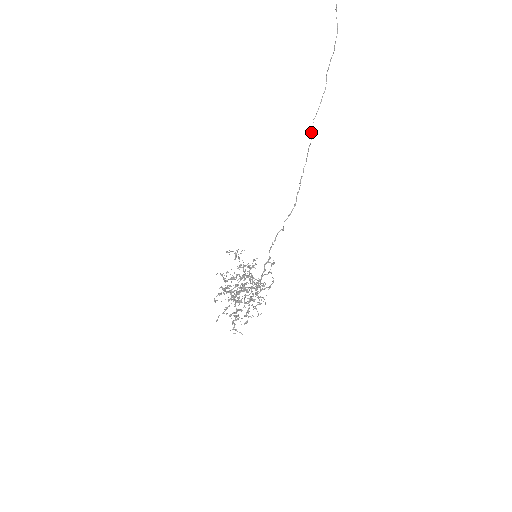
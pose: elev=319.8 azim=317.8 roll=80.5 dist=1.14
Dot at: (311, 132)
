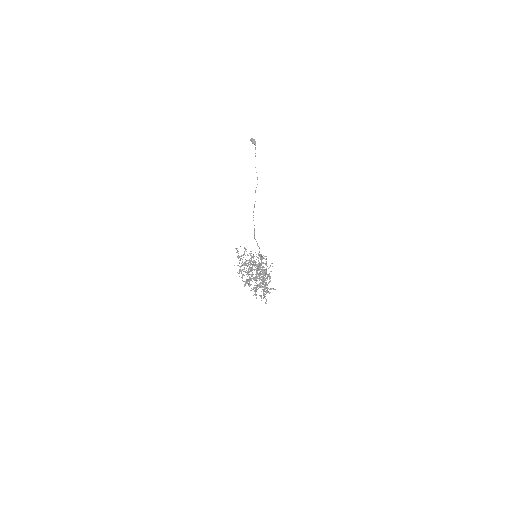
Dot at: occluded
